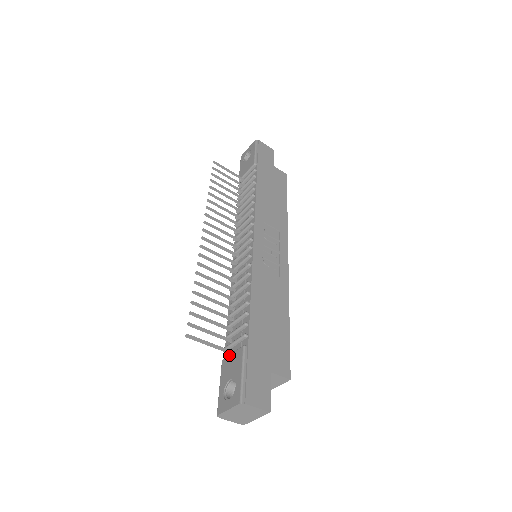
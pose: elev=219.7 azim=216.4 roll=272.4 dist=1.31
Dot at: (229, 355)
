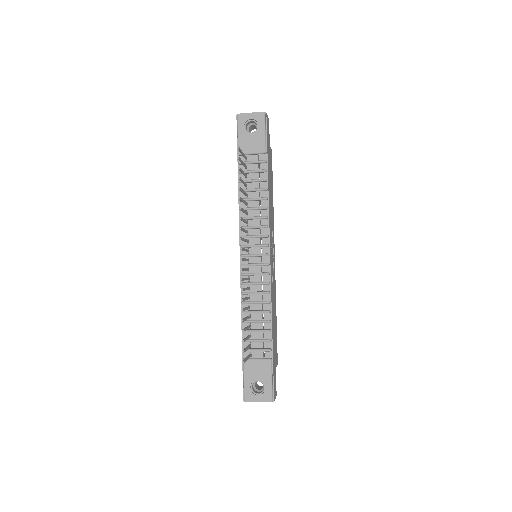
Dot at: (253, 360)
